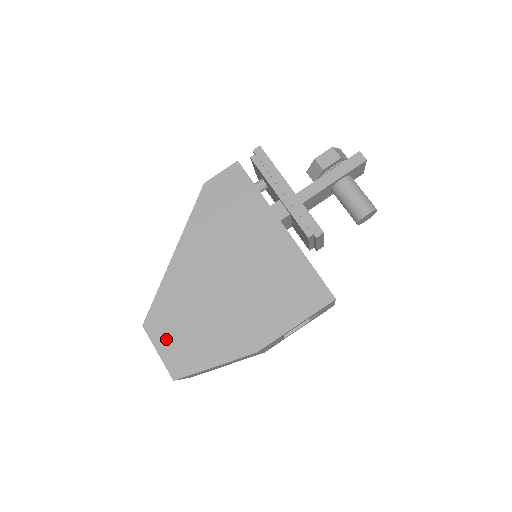
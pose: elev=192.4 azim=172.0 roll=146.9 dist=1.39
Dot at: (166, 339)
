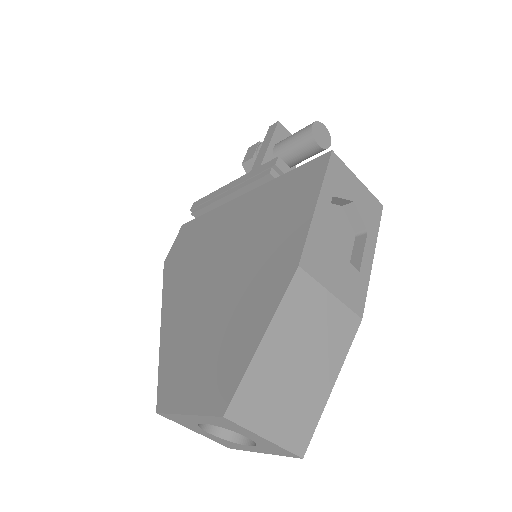
Dot at: (189, 389)
